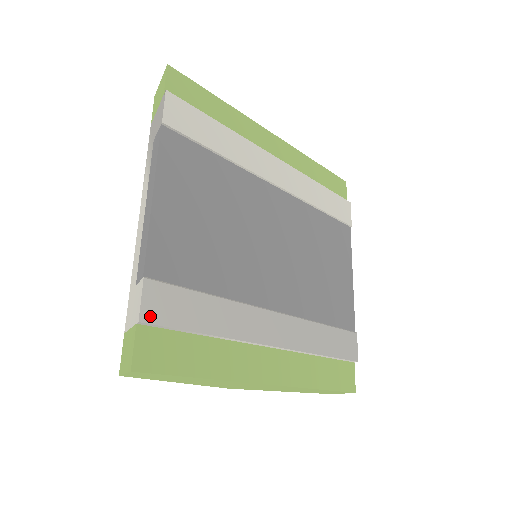
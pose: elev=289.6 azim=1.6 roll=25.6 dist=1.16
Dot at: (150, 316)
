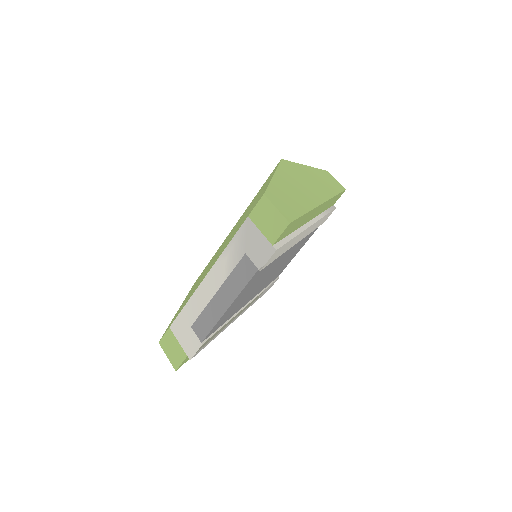
Dot at: occluded
